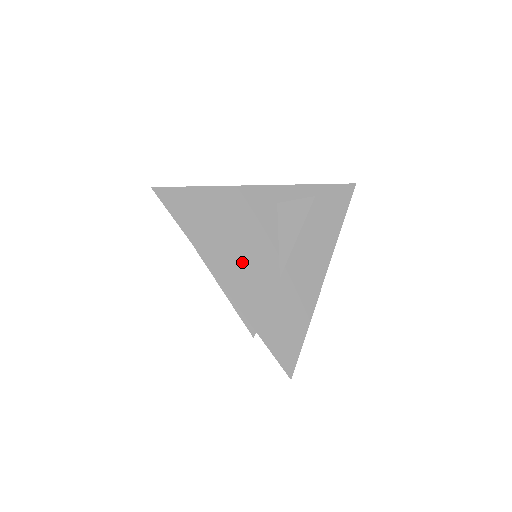
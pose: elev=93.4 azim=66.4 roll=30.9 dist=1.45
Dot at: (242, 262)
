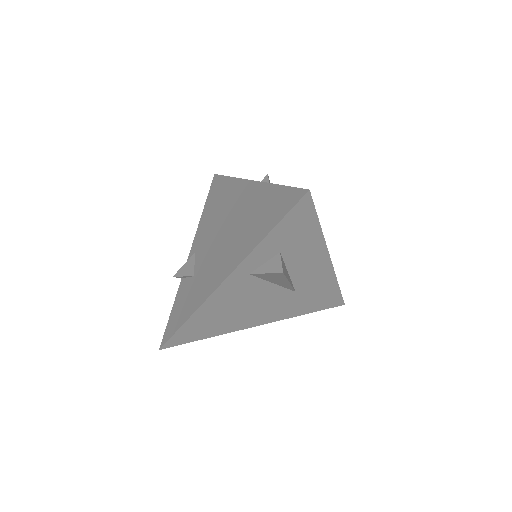
Dot at: (261, 311)
